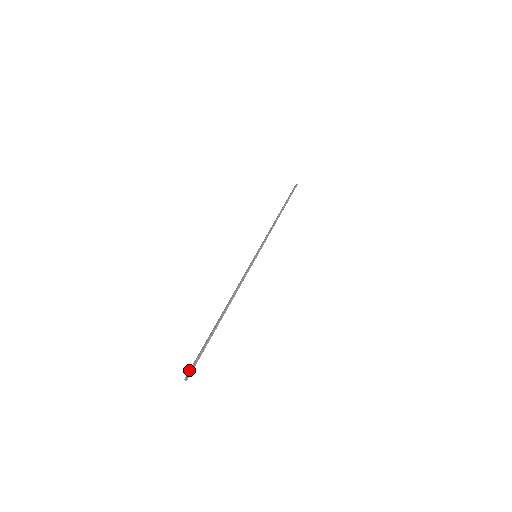
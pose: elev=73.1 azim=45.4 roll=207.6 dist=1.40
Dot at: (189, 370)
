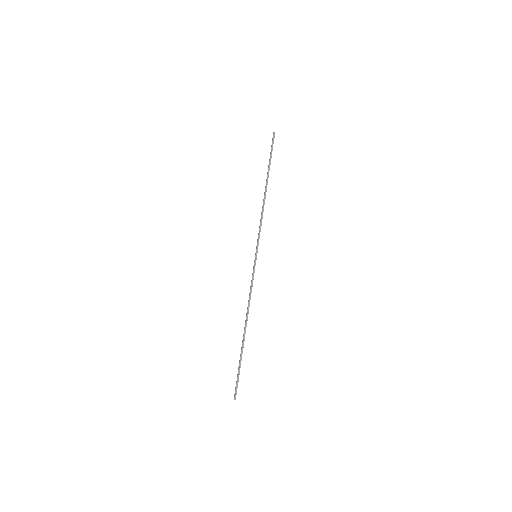
Dot at: (235, 391)
